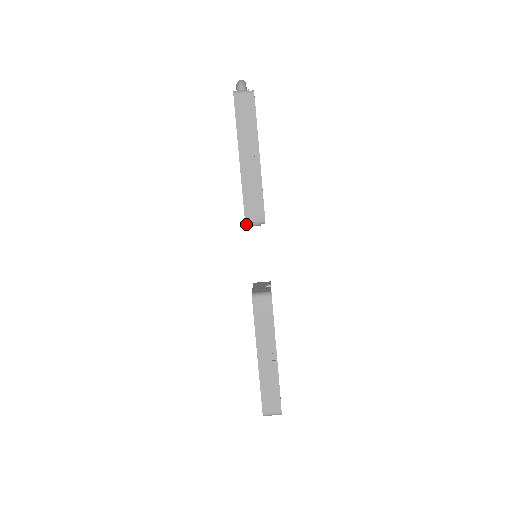
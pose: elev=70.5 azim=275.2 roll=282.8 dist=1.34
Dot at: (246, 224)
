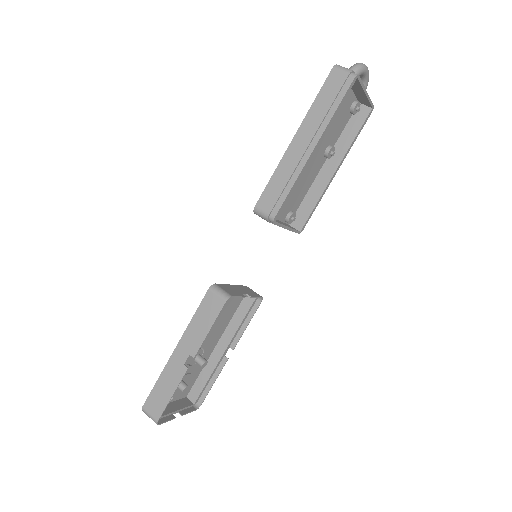
Dot at: (255, 209)
